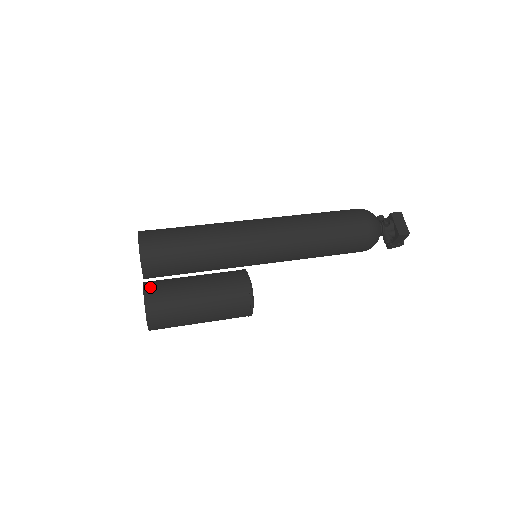
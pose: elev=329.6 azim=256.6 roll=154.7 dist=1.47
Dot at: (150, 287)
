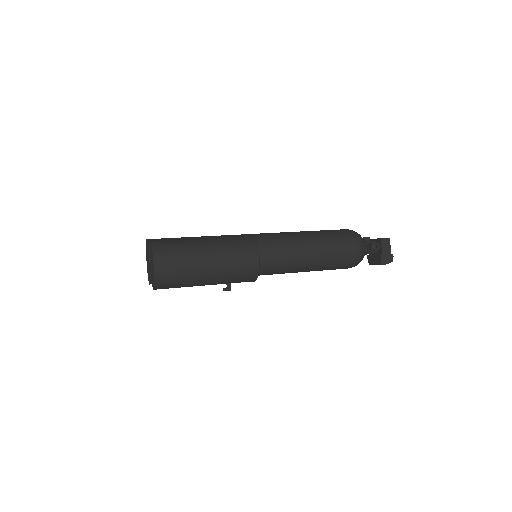
Dot at: occluded
